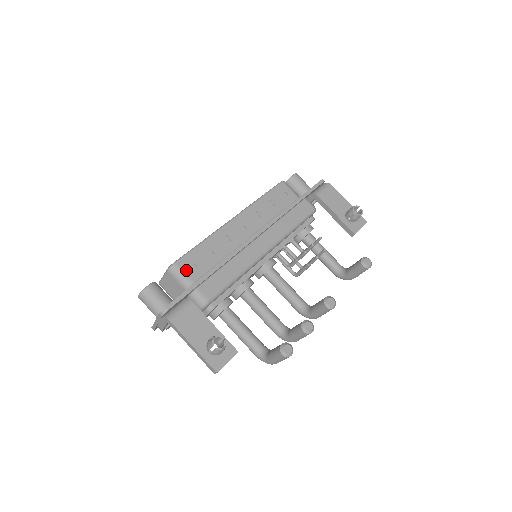
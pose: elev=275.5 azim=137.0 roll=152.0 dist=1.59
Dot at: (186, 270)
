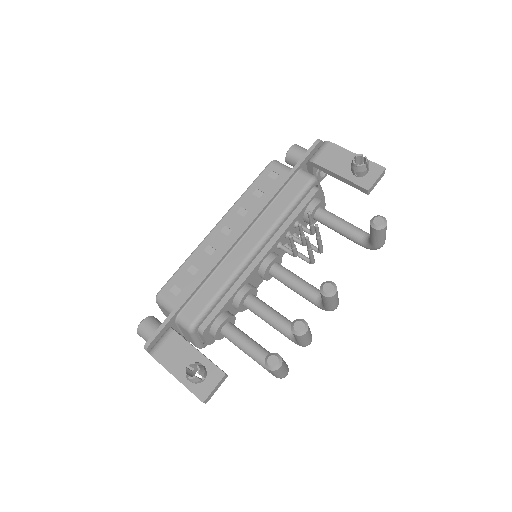
Dot at: (170, 296)
